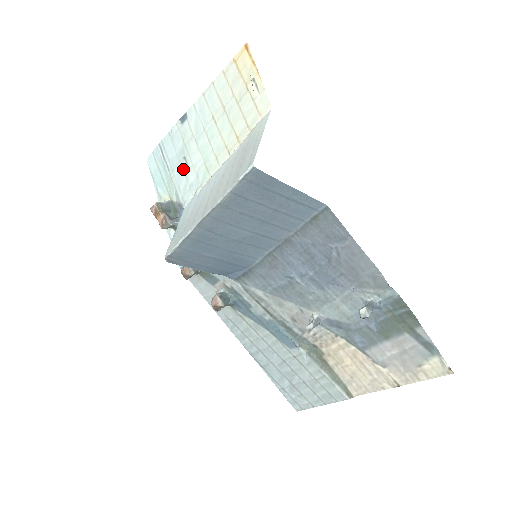
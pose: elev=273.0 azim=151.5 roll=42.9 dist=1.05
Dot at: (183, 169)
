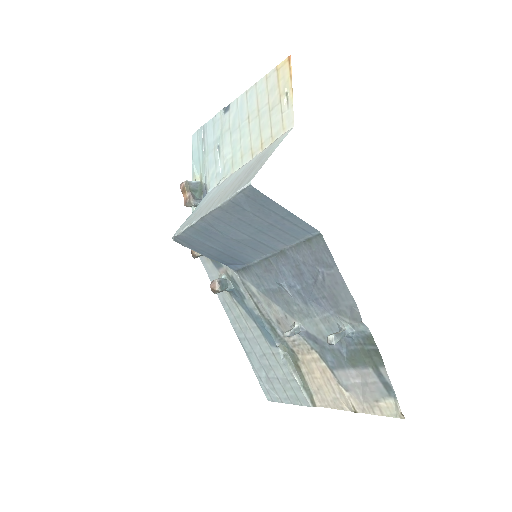
Dot at: (215, 156)
